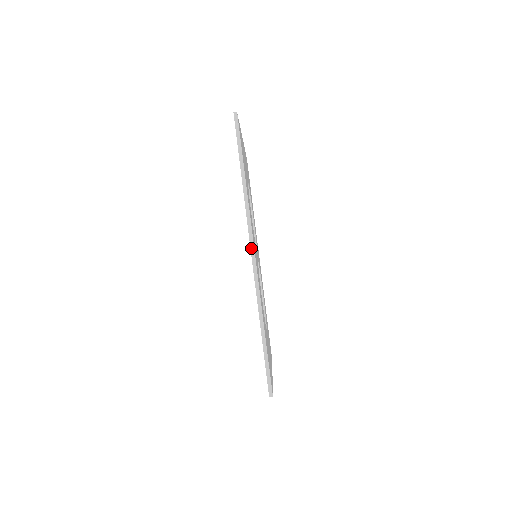
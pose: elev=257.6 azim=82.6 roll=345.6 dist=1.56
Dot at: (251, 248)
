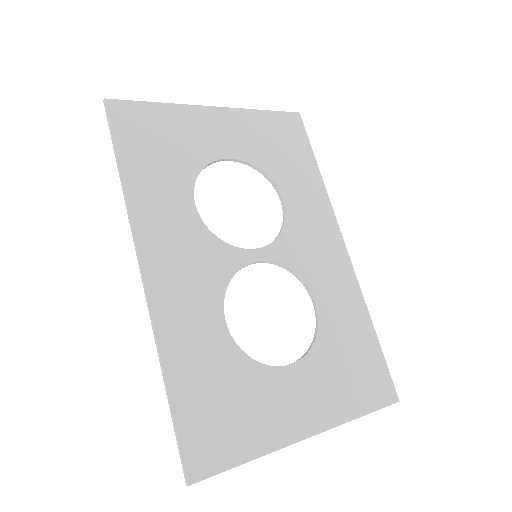
Dot at: (139, 264)
